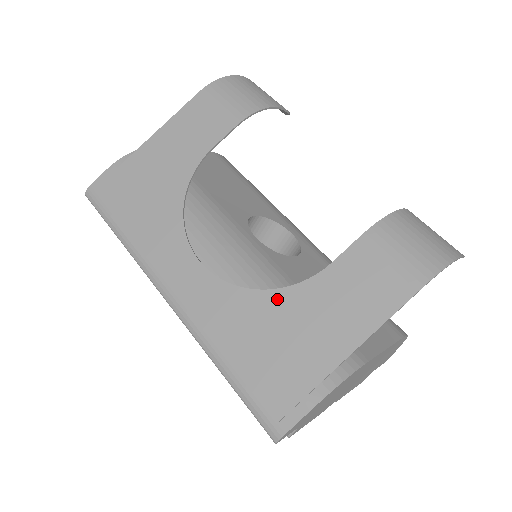
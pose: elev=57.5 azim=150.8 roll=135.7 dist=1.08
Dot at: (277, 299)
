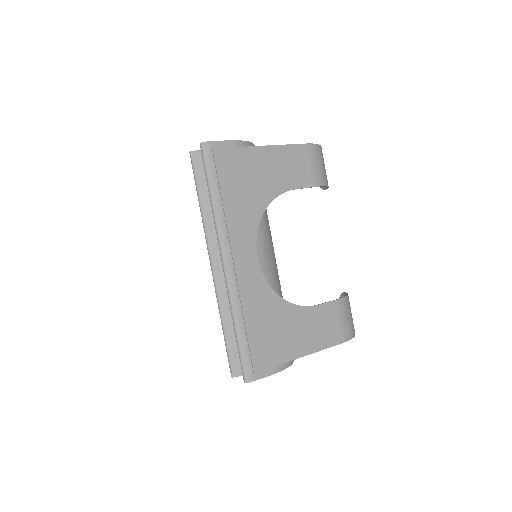
Dot at: (285, 307)
